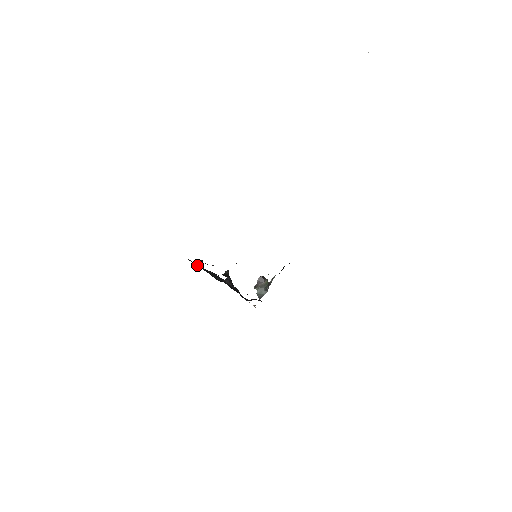
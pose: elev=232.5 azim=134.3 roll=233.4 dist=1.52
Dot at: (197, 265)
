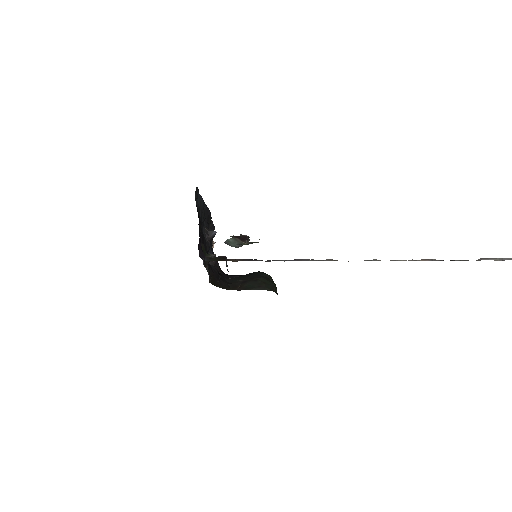
Dot at: (200, 198)
